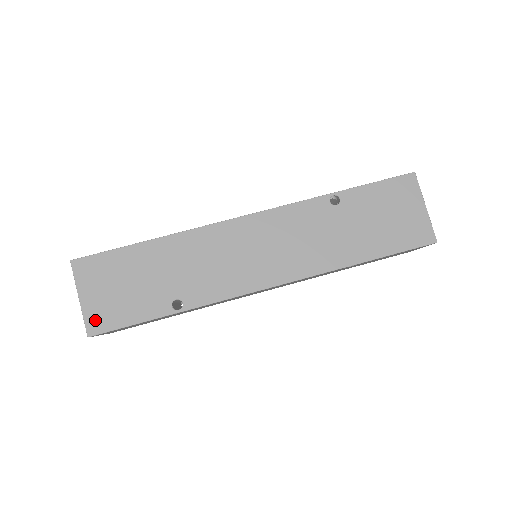
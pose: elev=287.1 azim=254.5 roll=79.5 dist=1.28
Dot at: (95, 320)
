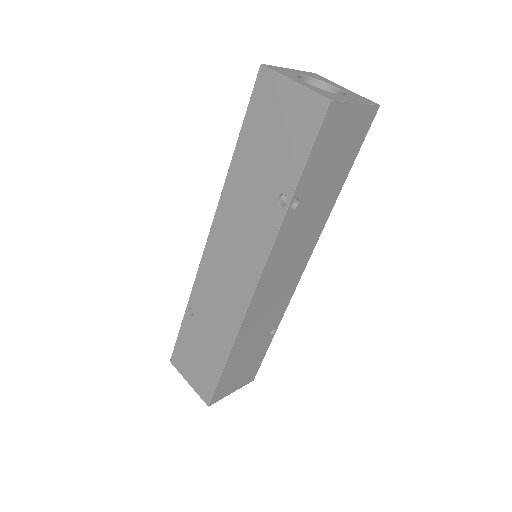
Dot at: (248, 380)
